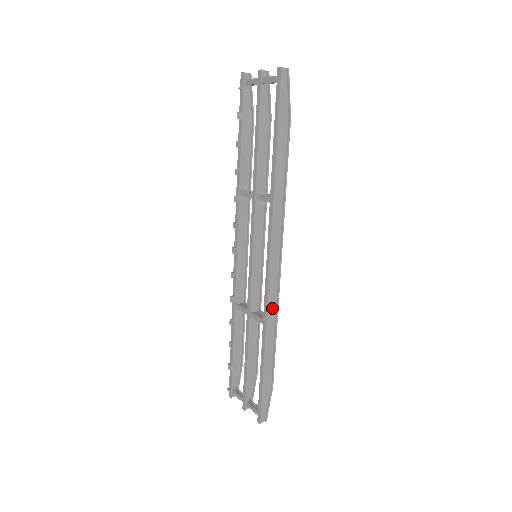
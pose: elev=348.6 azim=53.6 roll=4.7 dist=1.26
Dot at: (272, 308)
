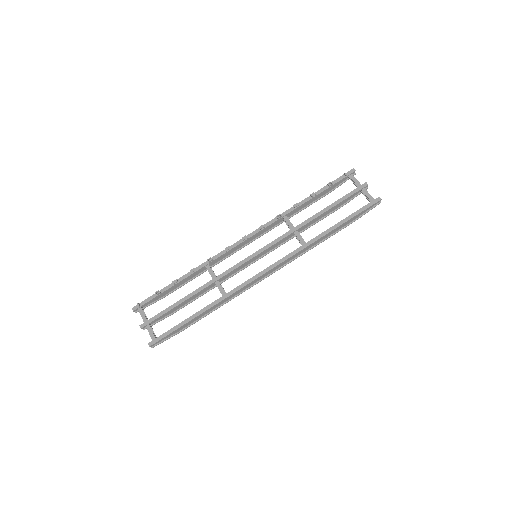
Dot at: (237, 292)
